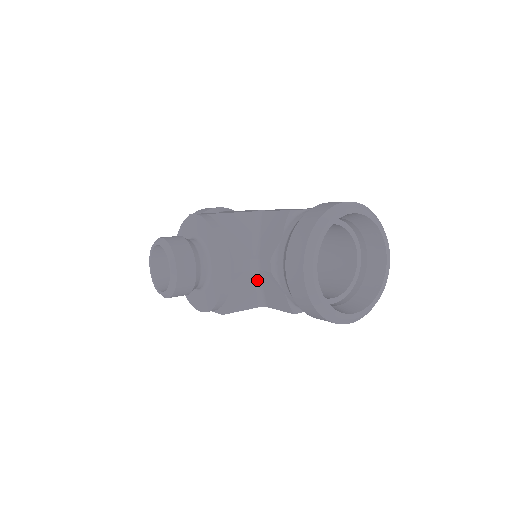
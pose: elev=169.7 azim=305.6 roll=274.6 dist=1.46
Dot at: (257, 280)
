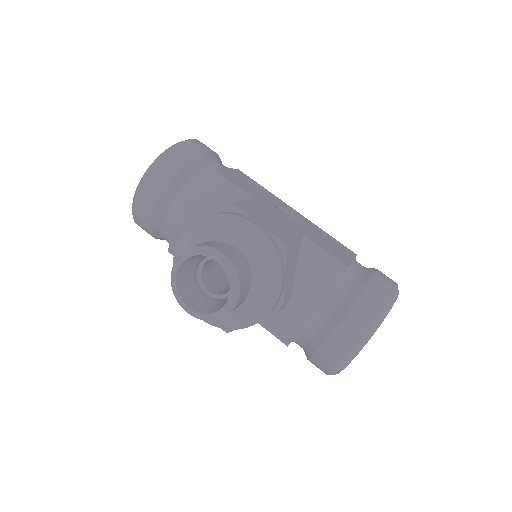
Dot at: occluded
